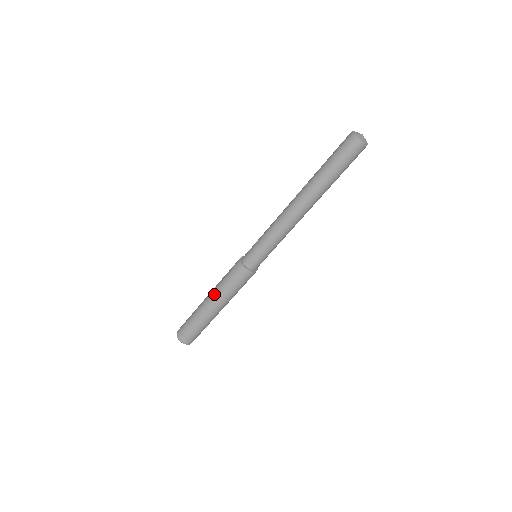
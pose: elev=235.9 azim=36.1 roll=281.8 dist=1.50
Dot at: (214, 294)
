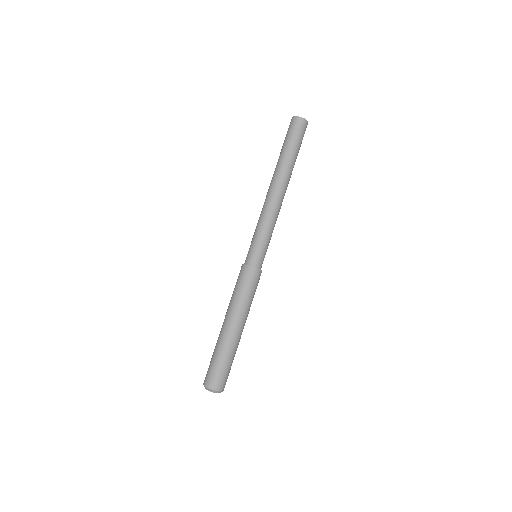
Dot at: (227, 310)
